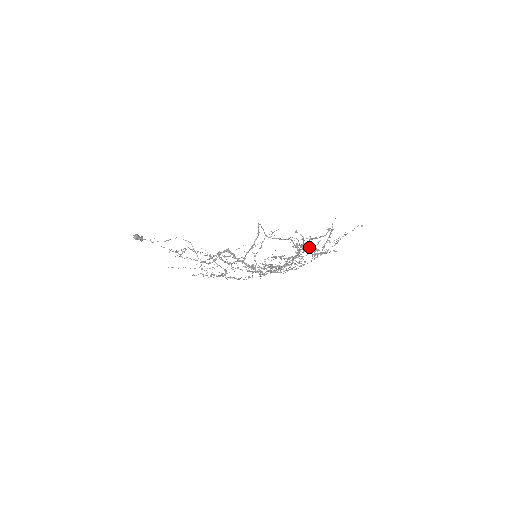
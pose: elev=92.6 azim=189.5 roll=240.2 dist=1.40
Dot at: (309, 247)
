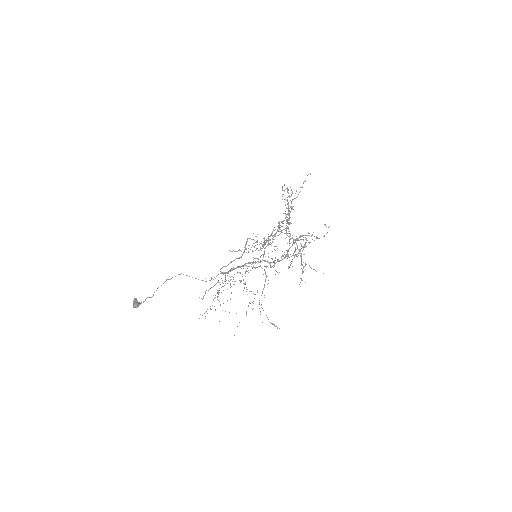
Dot at: (291, 223)
